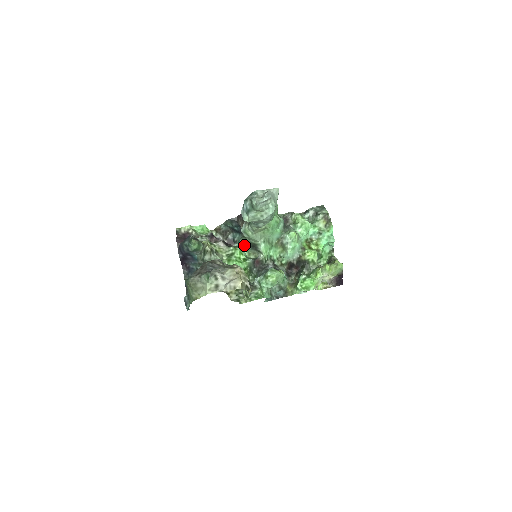
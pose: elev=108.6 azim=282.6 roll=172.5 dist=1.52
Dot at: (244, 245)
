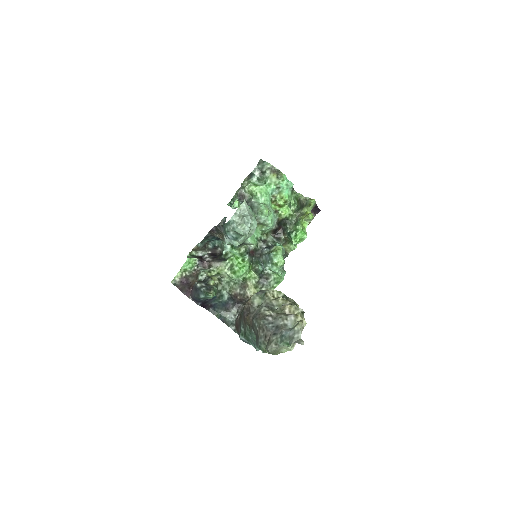
Dot at: (230, 247)
